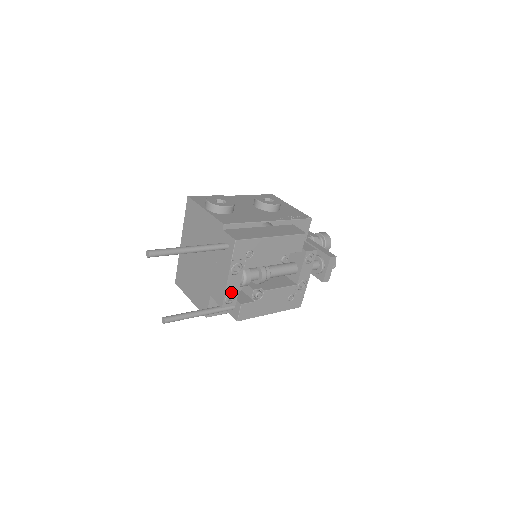
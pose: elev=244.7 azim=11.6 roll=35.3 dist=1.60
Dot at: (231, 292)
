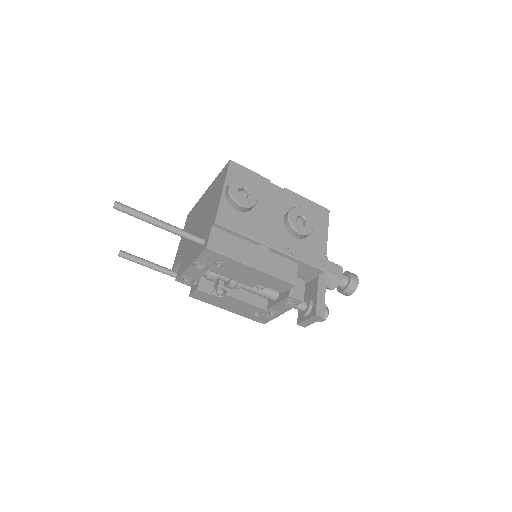
Dot at: (189, 276)
